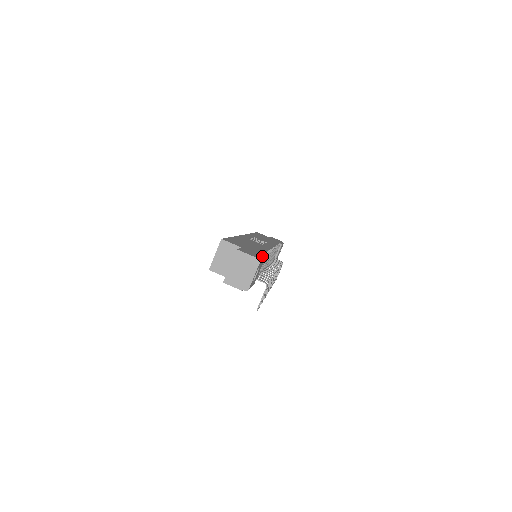
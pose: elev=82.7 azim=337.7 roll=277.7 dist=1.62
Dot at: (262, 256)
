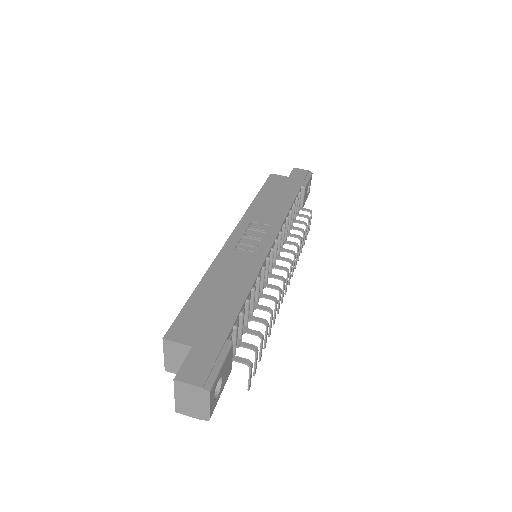
Dot at: (225, 348)
